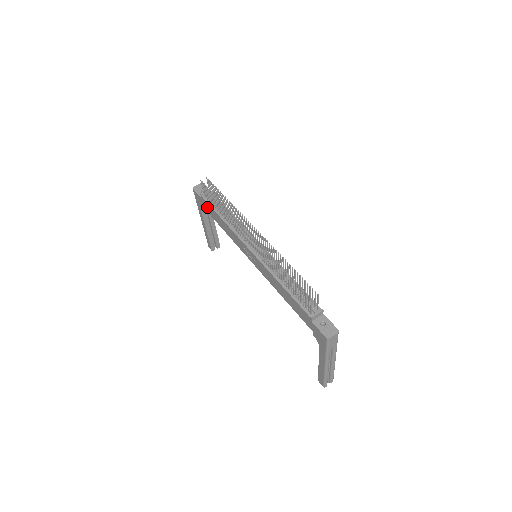
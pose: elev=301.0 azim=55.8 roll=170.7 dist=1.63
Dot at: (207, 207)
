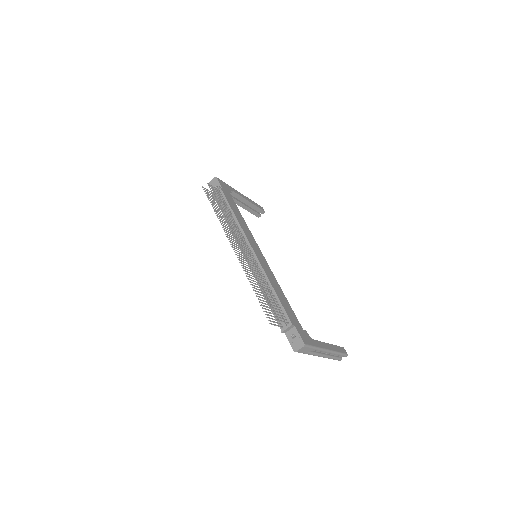
Dot at: occluded
